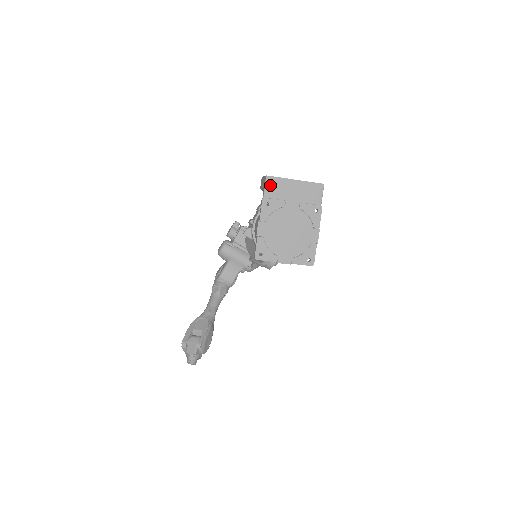
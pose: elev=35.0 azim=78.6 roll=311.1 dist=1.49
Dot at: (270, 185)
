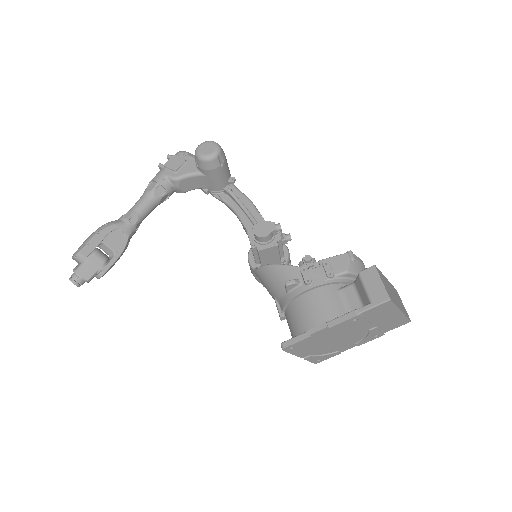
Dot at: (380, 307)
